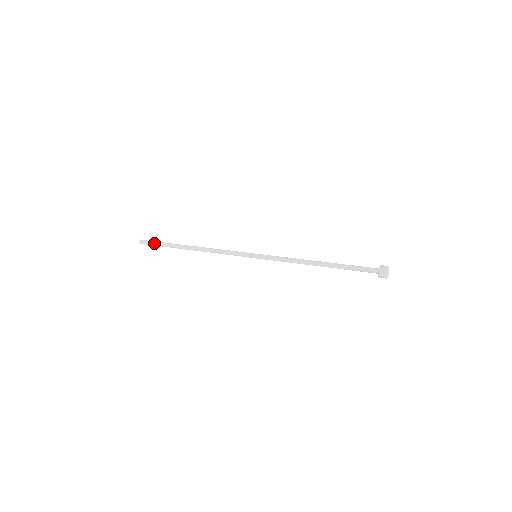
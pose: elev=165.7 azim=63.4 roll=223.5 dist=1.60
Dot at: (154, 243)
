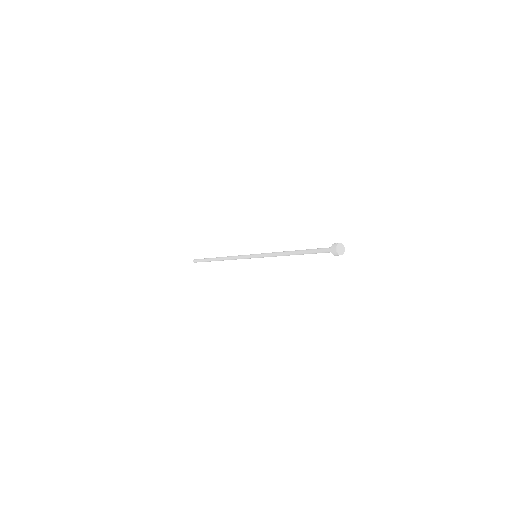
Dot at: (201, 259)
